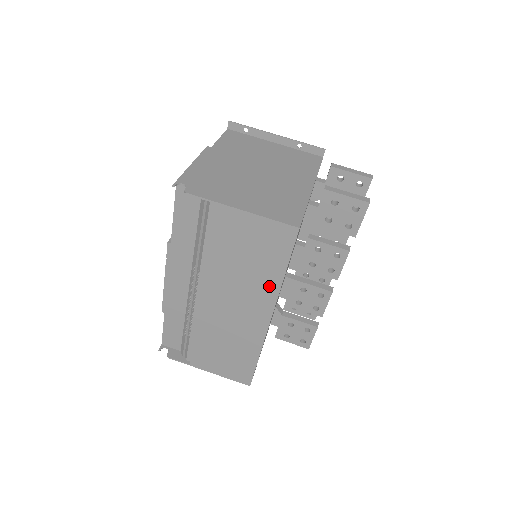
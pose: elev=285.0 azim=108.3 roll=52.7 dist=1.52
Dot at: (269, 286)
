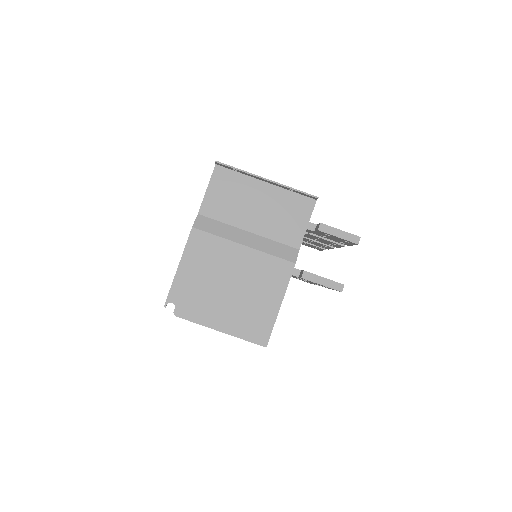
Dot at: occluded
